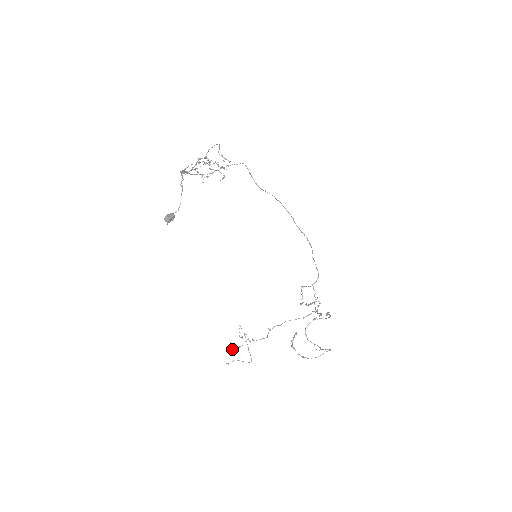
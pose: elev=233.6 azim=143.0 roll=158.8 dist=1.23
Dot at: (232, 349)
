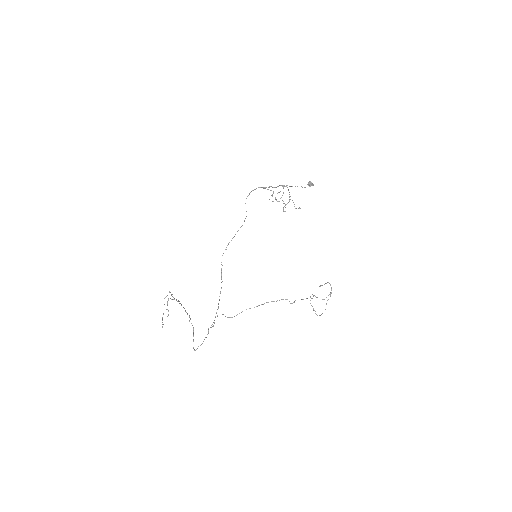
Dot at: occluded
